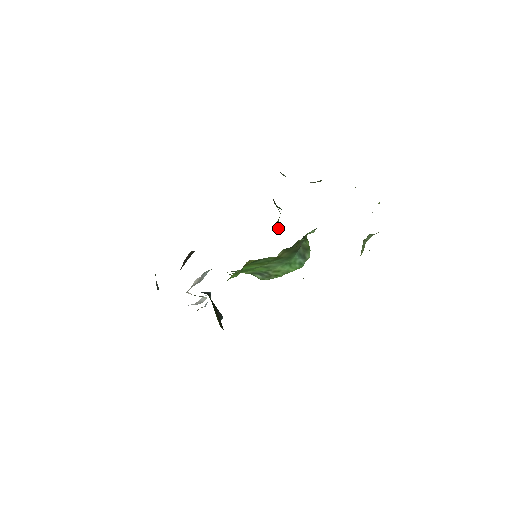
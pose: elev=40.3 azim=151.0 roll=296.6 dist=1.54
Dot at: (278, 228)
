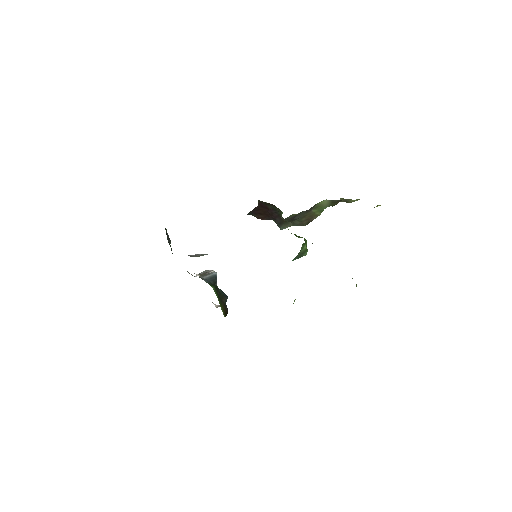
Dot at: occluded
